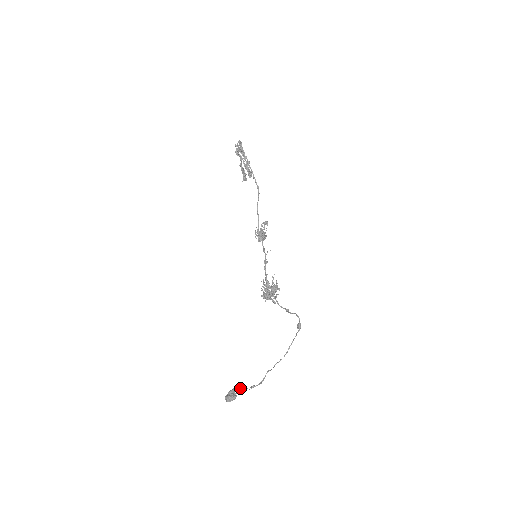
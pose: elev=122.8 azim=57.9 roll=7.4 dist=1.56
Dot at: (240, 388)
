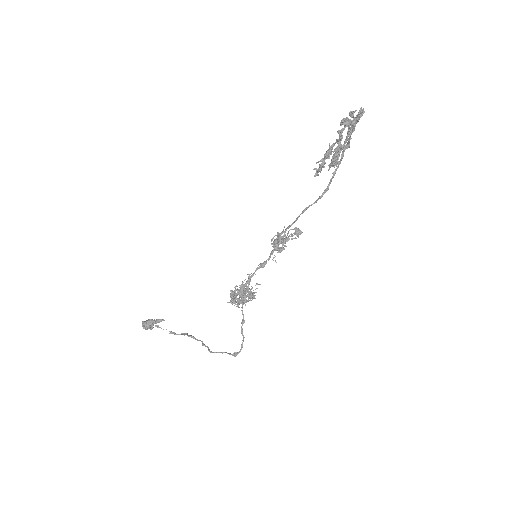
Dot at: occluded
